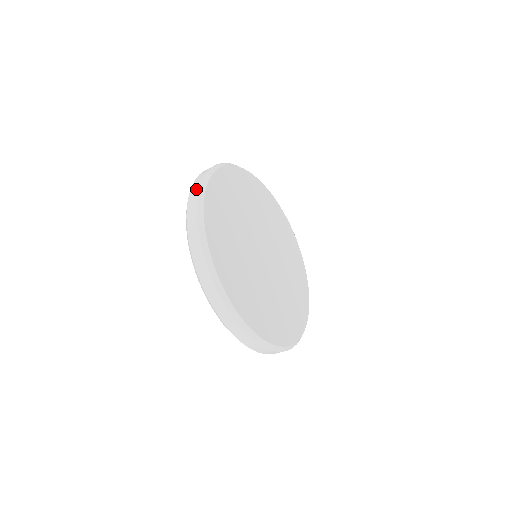
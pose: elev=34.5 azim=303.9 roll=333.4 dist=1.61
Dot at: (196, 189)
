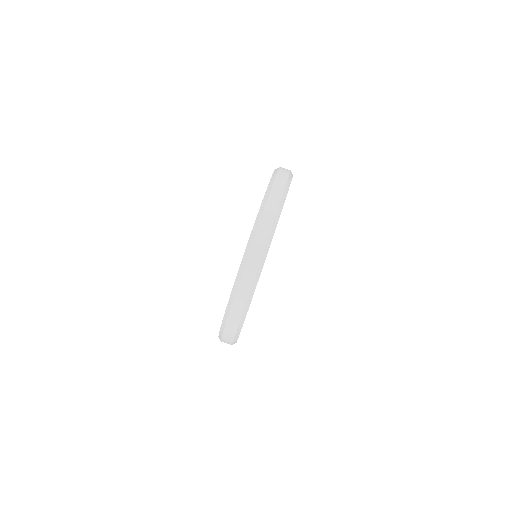
Dot at: occluded
